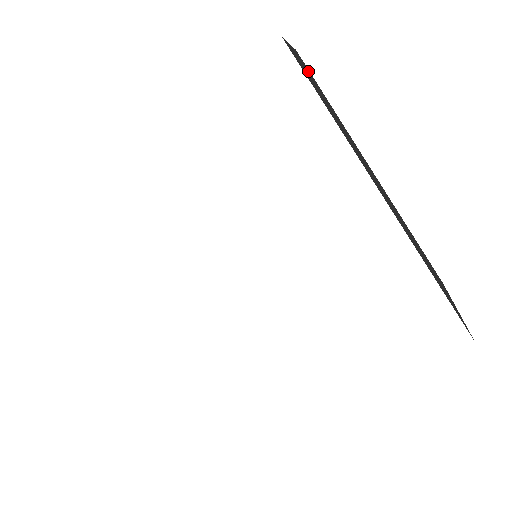
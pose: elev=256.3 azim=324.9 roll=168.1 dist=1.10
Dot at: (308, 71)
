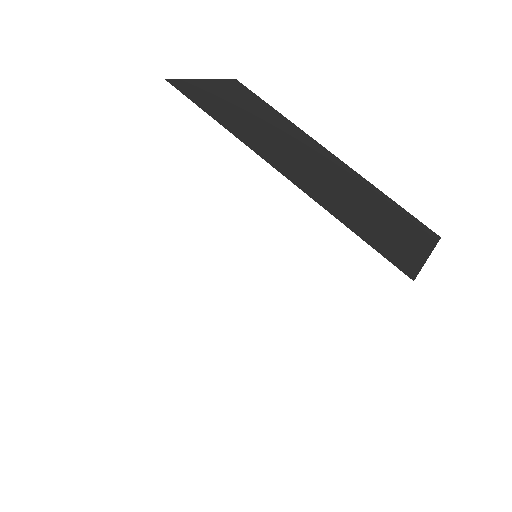
Dot at: (238, 92)
